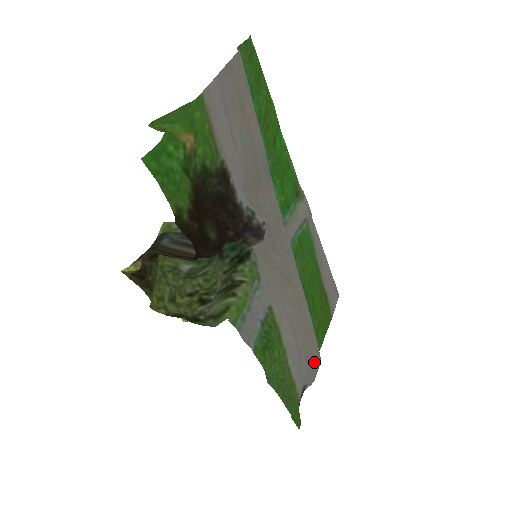
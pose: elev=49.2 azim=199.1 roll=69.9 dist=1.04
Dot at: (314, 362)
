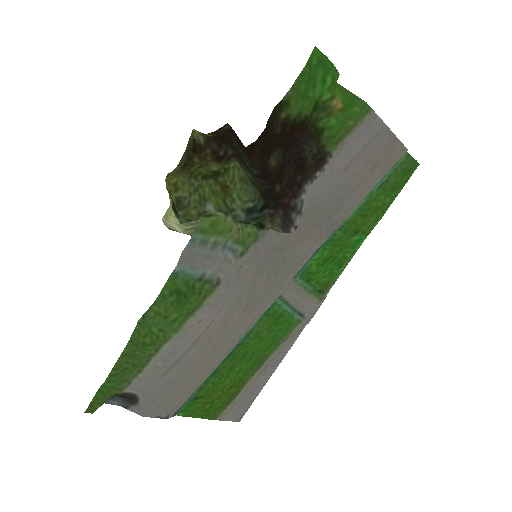
Dot at: (166, 404)
